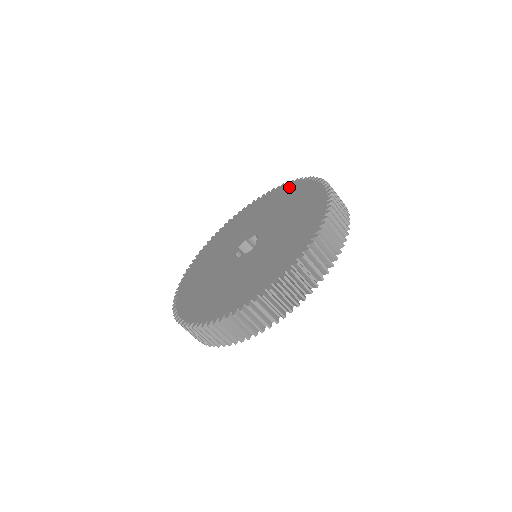
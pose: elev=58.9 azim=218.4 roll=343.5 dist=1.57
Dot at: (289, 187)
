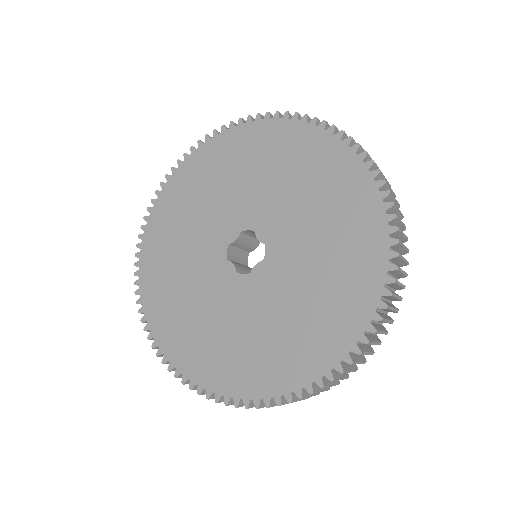
Dot at: (222, 142)
